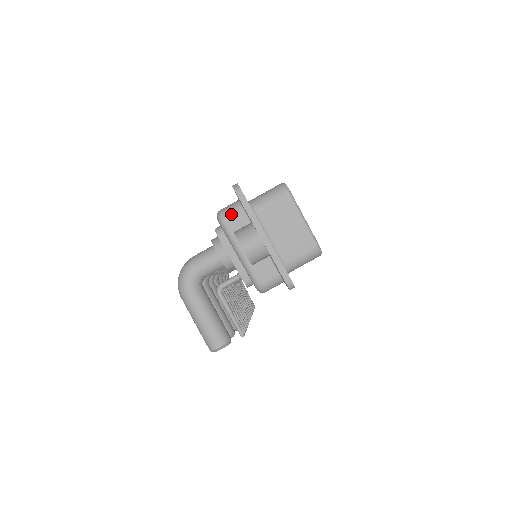
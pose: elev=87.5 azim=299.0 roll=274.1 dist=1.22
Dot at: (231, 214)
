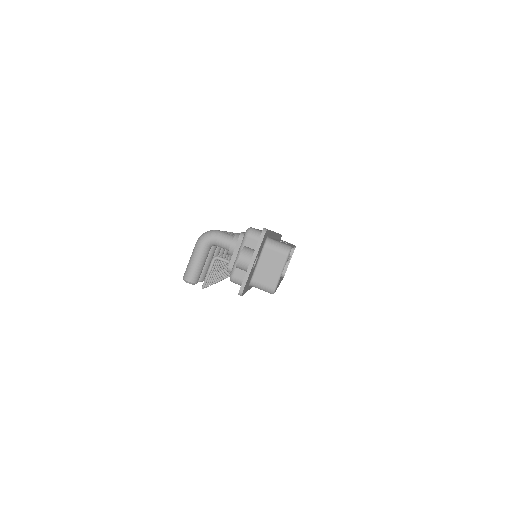
Dot at: (254, 236)
